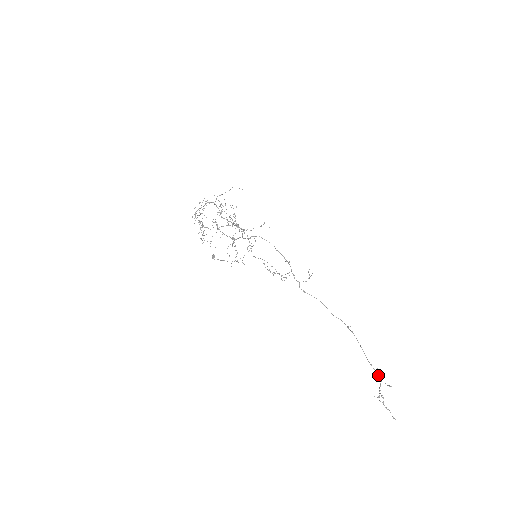
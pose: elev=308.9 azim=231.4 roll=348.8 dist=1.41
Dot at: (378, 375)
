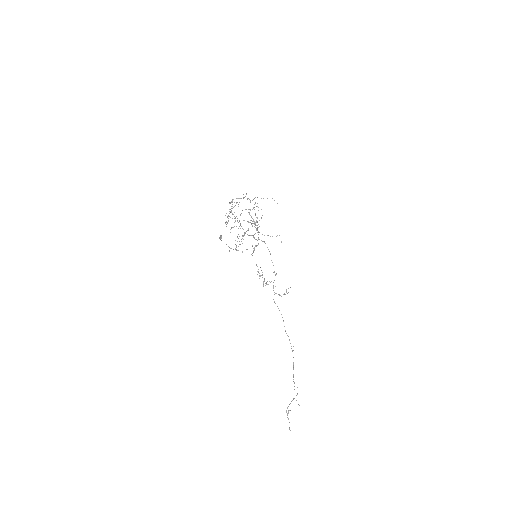
Dot at: occluded
